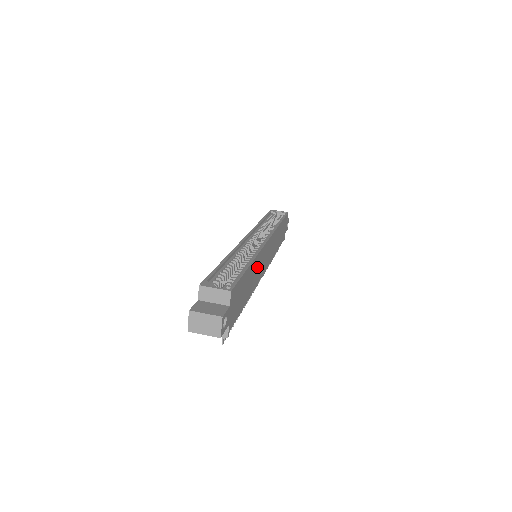
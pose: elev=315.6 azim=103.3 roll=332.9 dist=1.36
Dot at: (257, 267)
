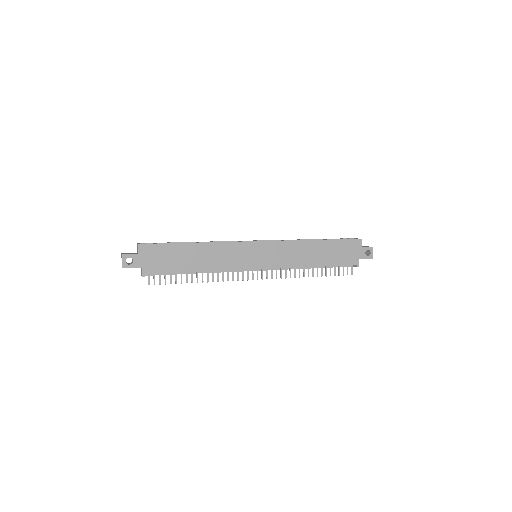
Dot at: (221, 253)
